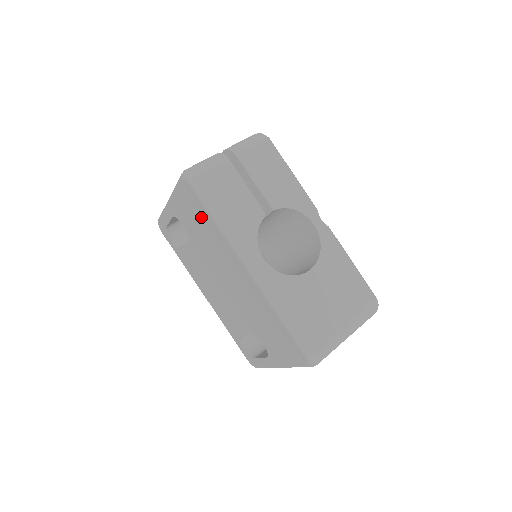
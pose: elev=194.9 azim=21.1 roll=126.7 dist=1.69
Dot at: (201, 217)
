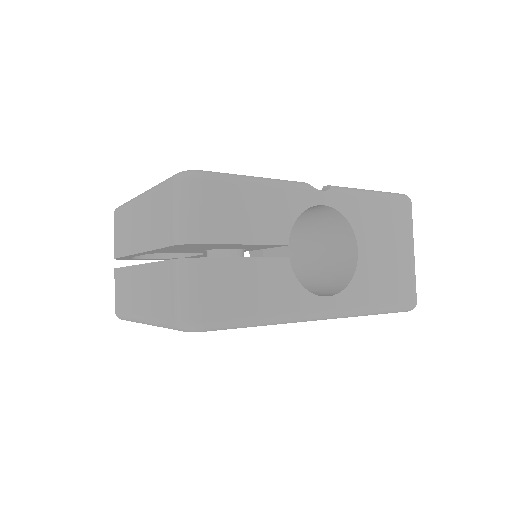
Dot at: occluded
